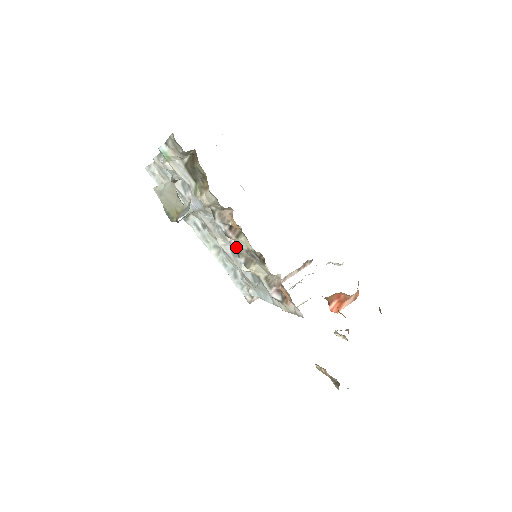
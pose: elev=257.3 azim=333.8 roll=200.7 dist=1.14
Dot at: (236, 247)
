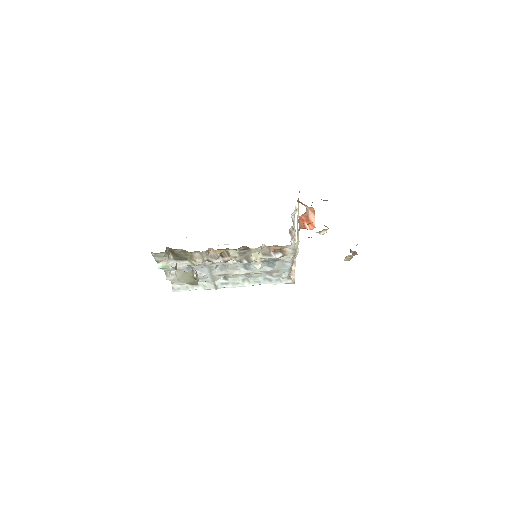
Dot at: (236, 261)
